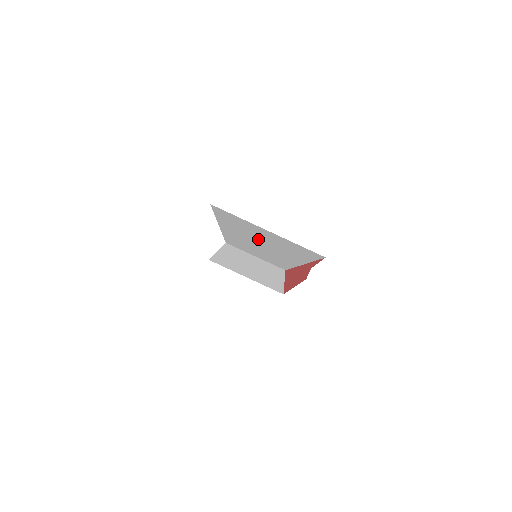
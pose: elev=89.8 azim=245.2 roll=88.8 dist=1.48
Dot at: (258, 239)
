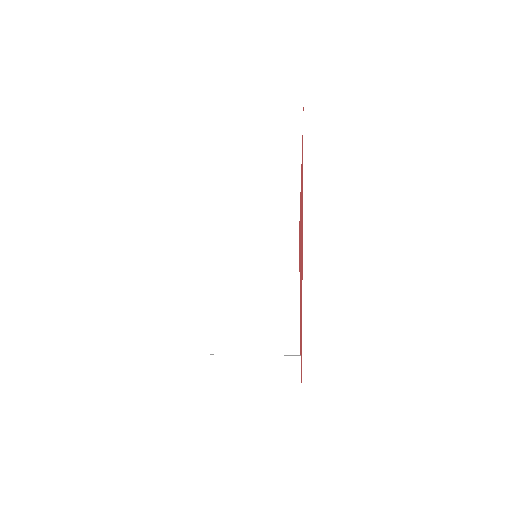
Dot at: occluded
